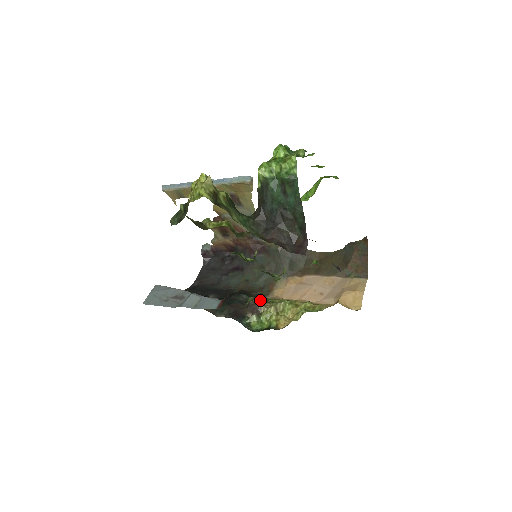
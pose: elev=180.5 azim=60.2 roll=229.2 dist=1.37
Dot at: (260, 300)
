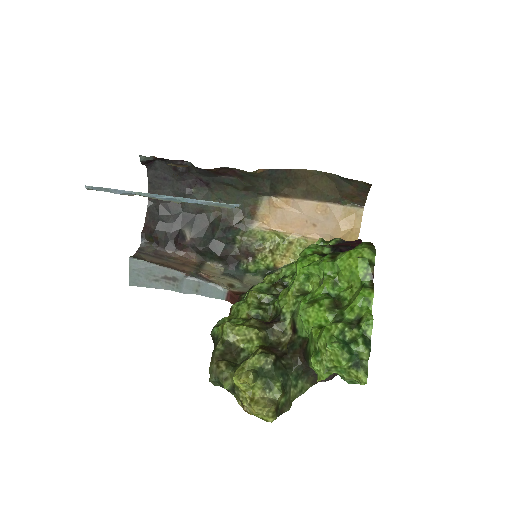
Dot at: (251, 245)
